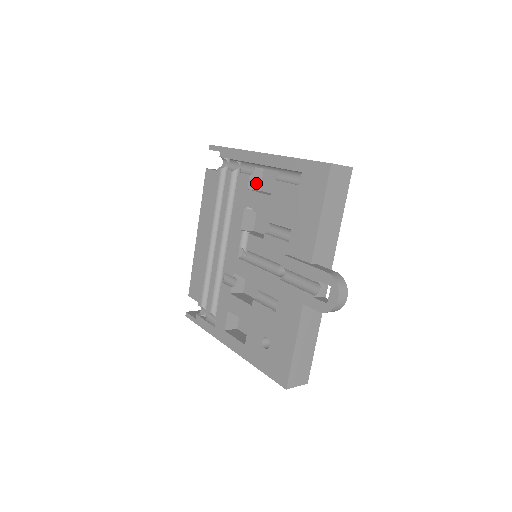
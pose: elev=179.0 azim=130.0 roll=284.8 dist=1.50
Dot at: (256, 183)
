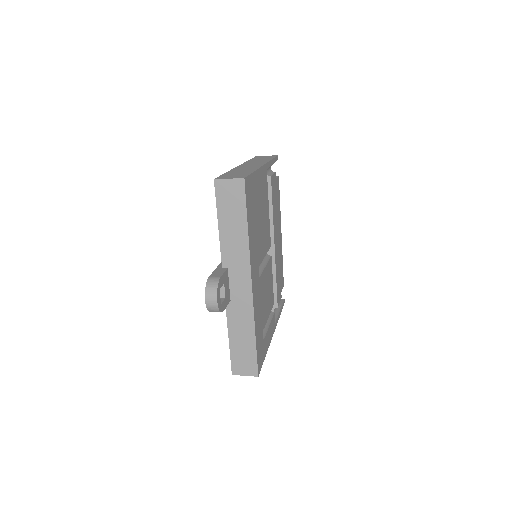
Dot at: occluded
